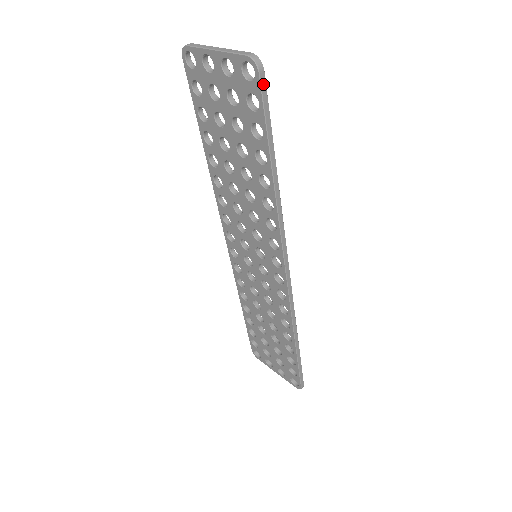
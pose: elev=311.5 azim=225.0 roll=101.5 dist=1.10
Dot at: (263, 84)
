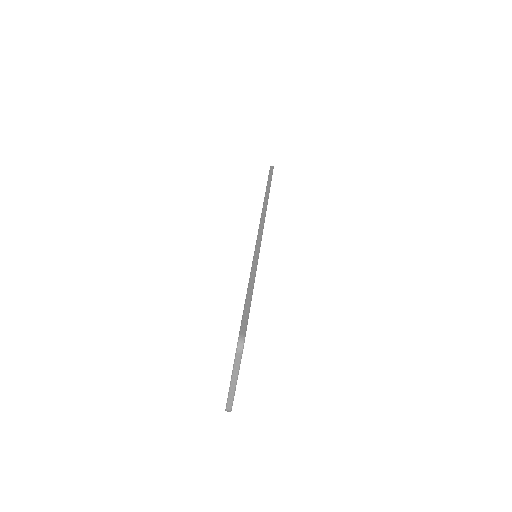
Dot at: occluded
